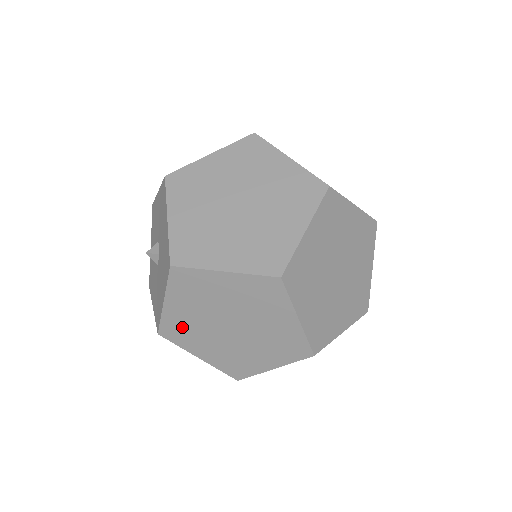
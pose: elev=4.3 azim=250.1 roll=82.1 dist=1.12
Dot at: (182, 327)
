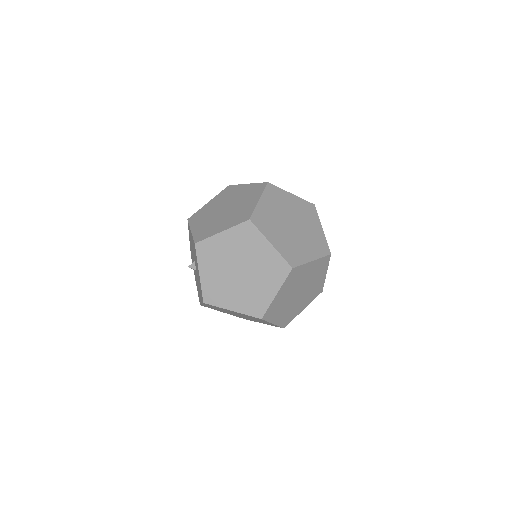
Dot at: (213, 308)
